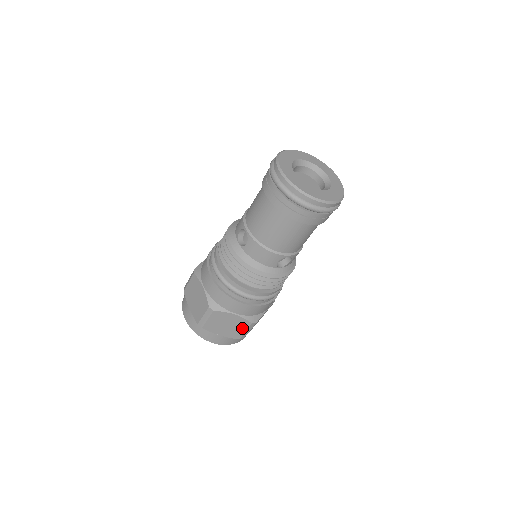
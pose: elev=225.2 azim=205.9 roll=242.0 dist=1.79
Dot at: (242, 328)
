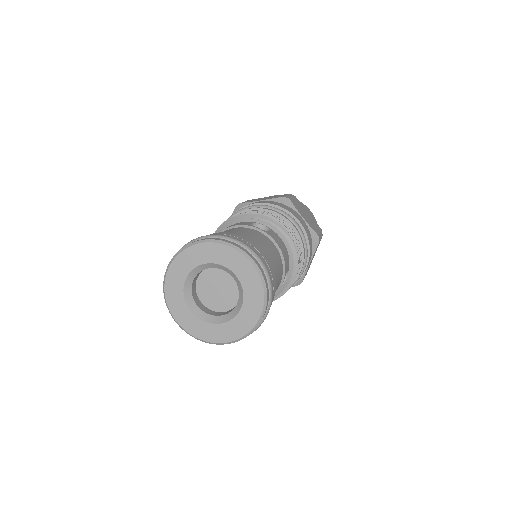
Dot at: occluded
